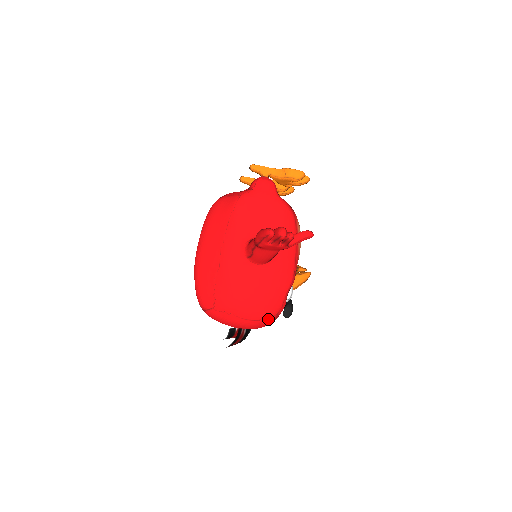
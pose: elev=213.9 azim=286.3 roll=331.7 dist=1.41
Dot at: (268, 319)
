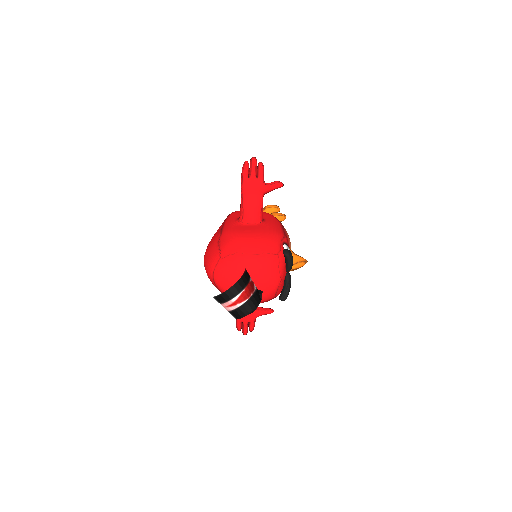
Dot at: (270, 256)
